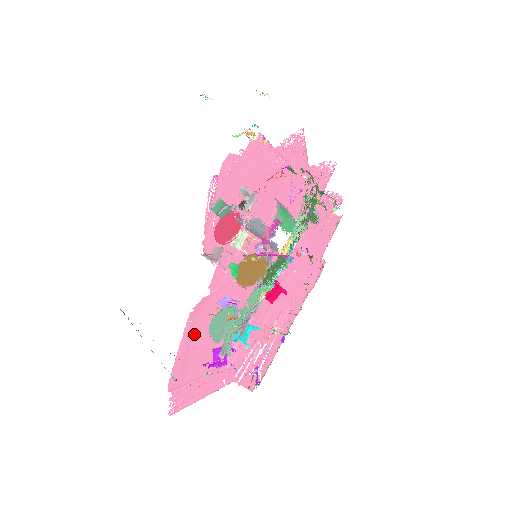
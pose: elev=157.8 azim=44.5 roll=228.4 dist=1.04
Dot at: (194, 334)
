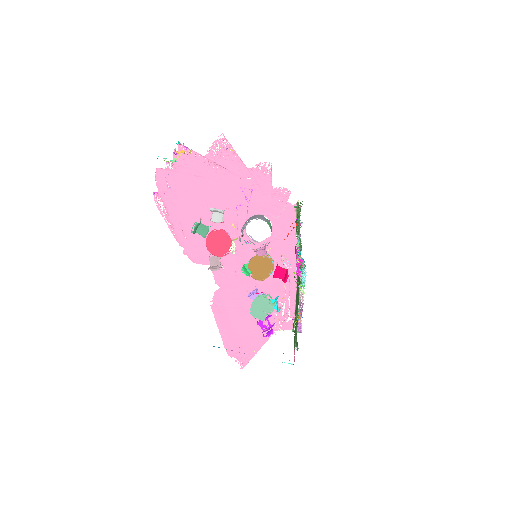
Dot at: (226, 317)
